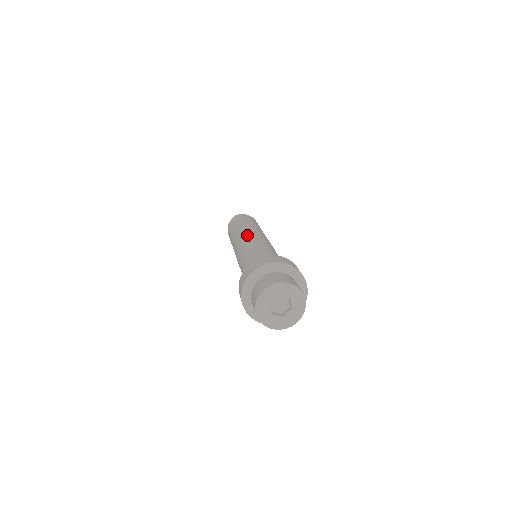
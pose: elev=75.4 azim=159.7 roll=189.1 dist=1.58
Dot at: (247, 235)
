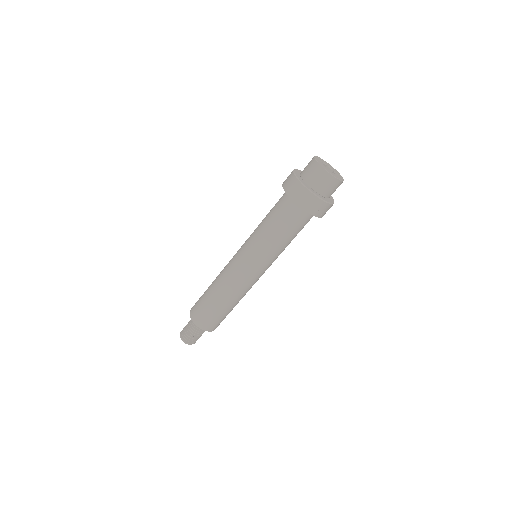
Dot at: (235, 254)
